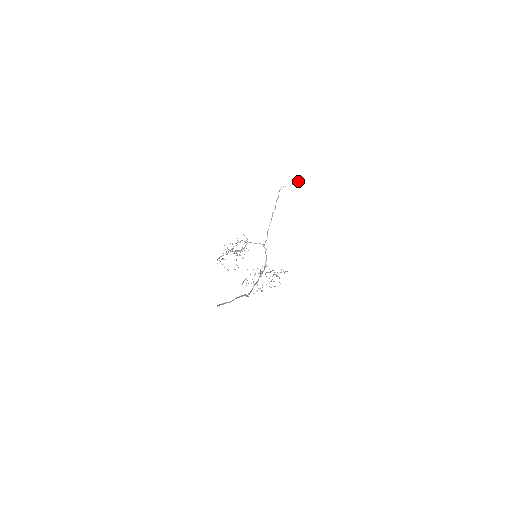
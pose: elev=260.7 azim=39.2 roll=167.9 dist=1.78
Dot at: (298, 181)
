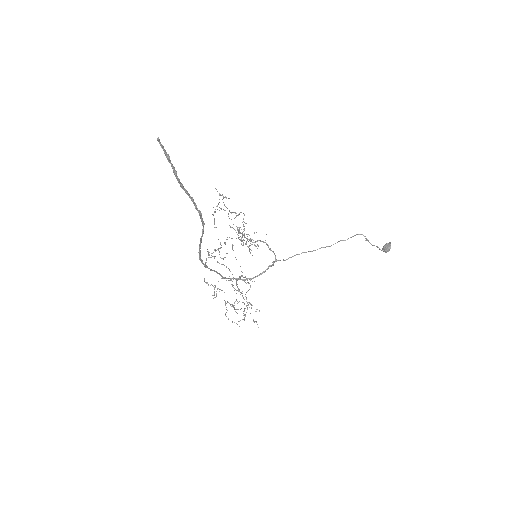
Dot at: (386, 248)
